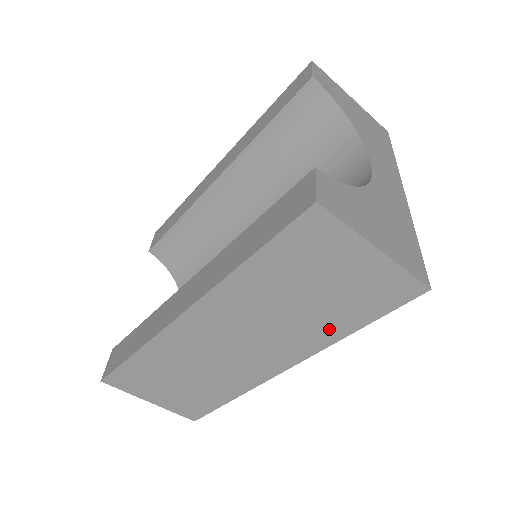
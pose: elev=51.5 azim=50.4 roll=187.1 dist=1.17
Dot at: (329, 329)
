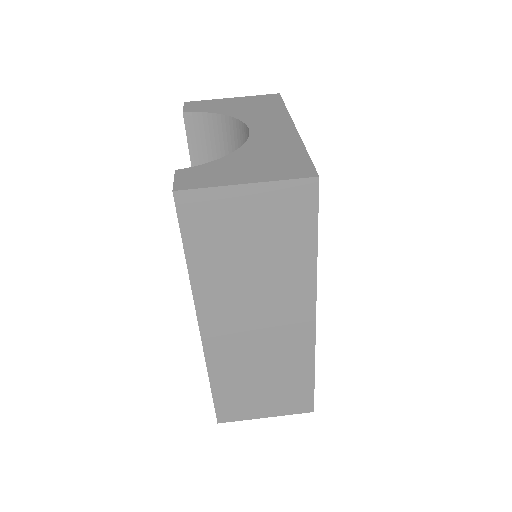
Dot at: (298, 264)
